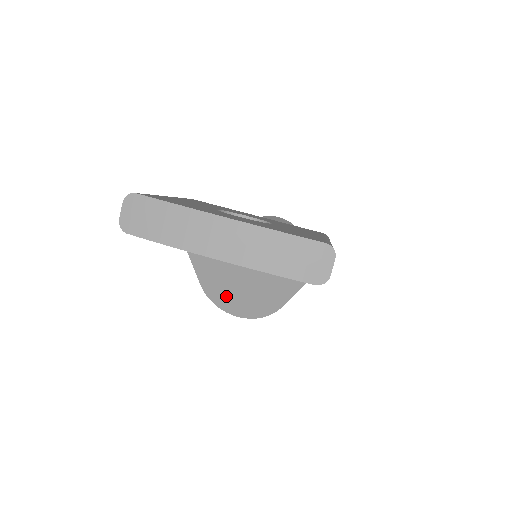
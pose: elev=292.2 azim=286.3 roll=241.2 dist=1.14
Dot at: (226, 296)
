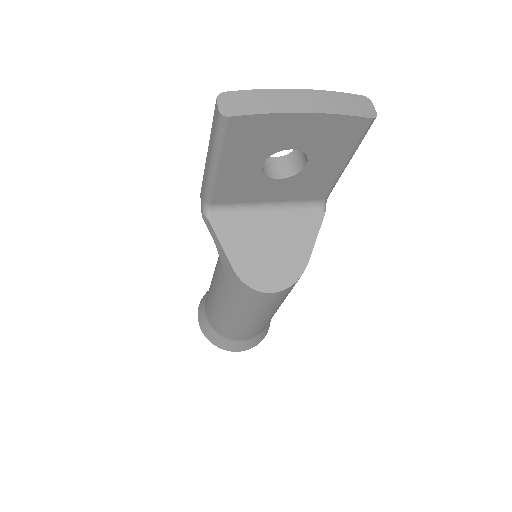
Dot at: (259, 272)
